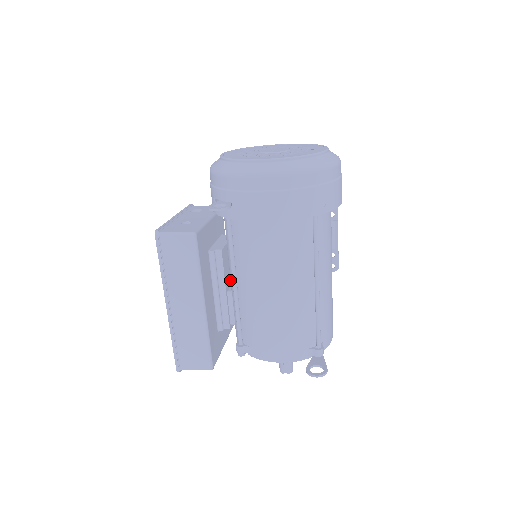
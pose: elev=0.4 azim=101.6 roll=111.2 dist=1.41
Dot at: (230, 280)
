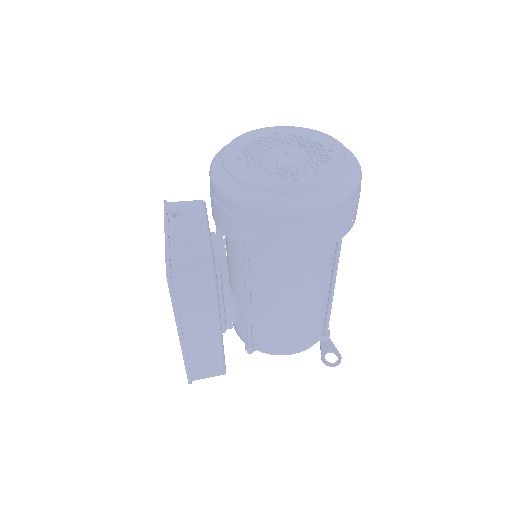
Dot at: occluded
